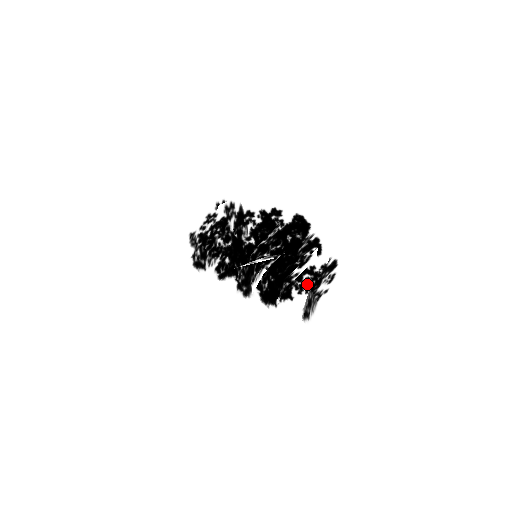
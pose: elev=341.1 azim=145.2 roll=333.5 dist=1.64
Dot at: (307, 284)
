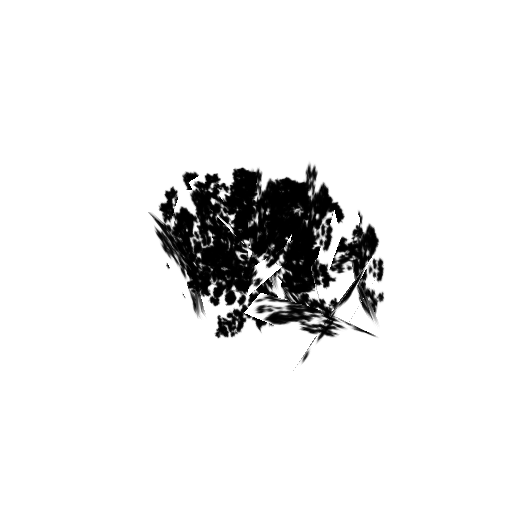
Dot at: (345, 262)
